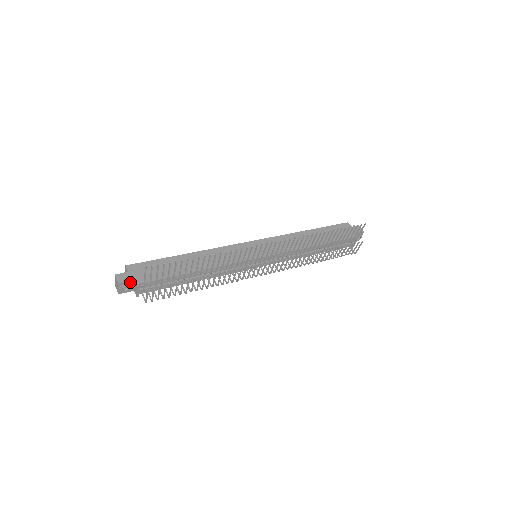
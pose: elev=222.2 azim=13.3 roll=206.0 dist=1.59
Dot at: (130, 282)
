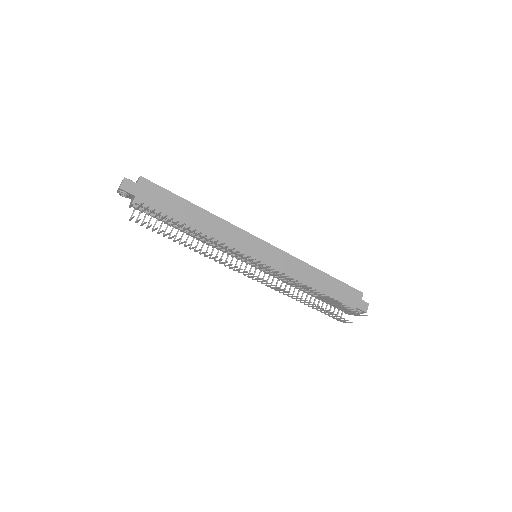
Dot at: (131, 194)
